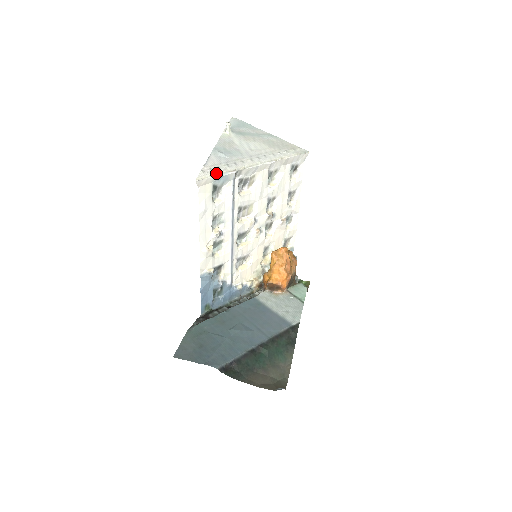
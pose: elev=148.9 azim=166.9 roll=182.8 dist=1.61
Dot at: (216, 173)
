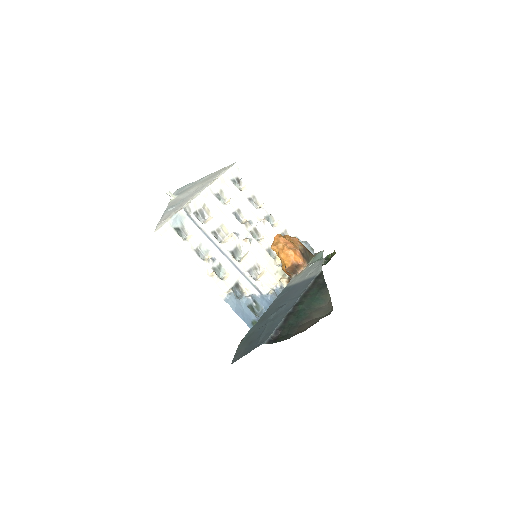
Dot at: (168, 219)
